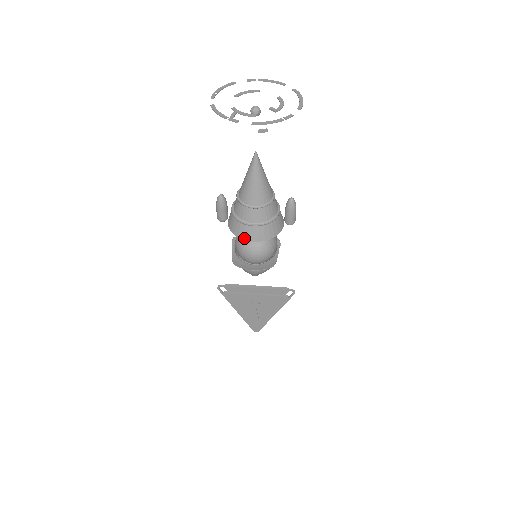
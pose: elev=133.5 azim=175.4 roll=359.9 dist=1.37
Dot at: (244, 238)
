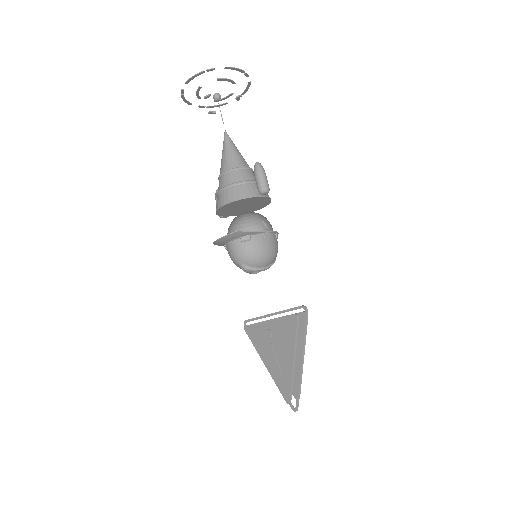
Dot at: (217, 209)
